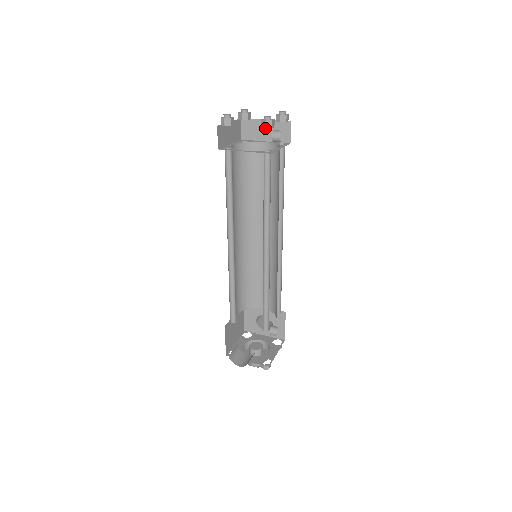
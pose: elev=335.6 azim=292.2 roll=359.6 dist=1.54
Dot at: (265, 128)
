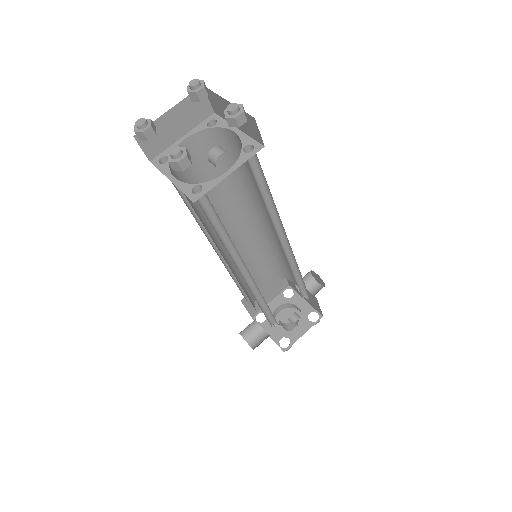
Dot at: occluded
